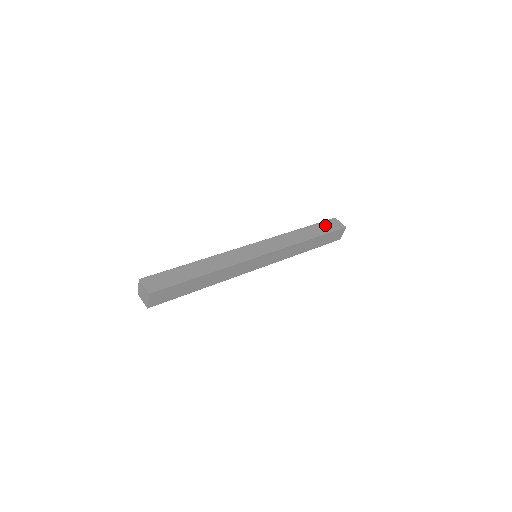
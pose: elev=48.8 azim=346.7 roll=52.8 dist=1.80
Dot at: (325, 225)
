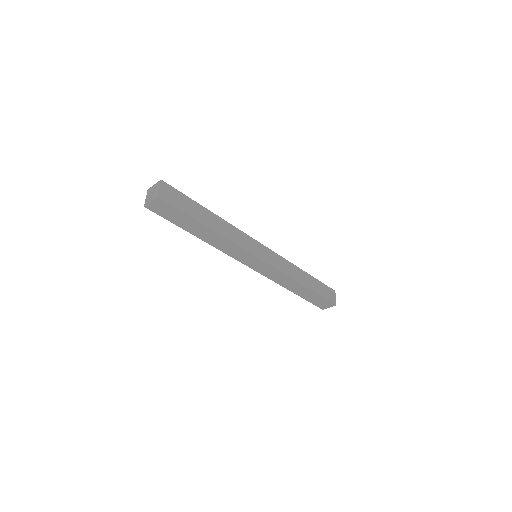
Dot at: (324, 288)
